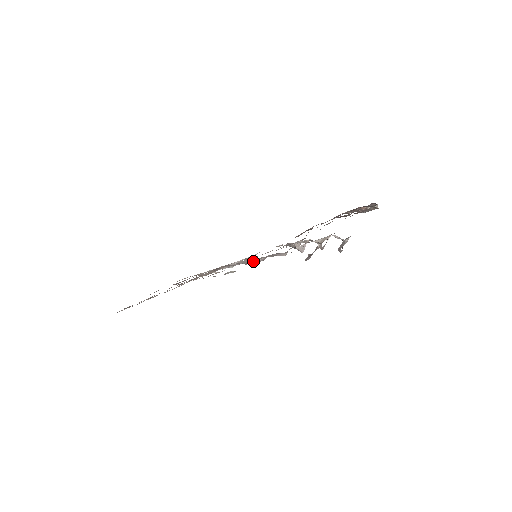
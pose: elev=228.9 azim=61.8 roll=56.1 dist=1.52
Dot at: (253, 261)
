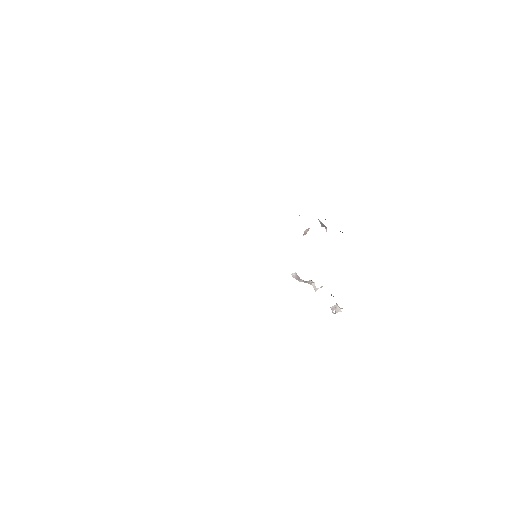
Dot at: occluded
